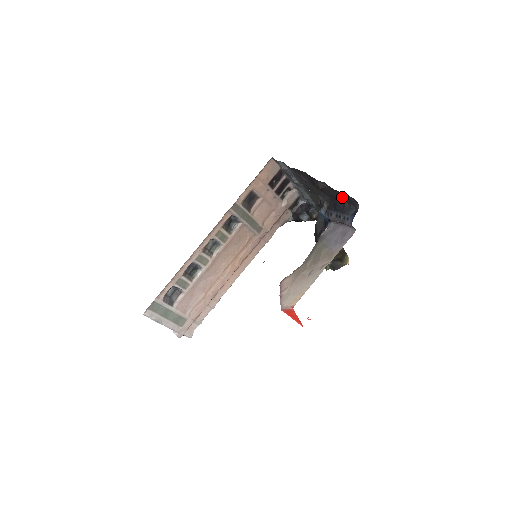
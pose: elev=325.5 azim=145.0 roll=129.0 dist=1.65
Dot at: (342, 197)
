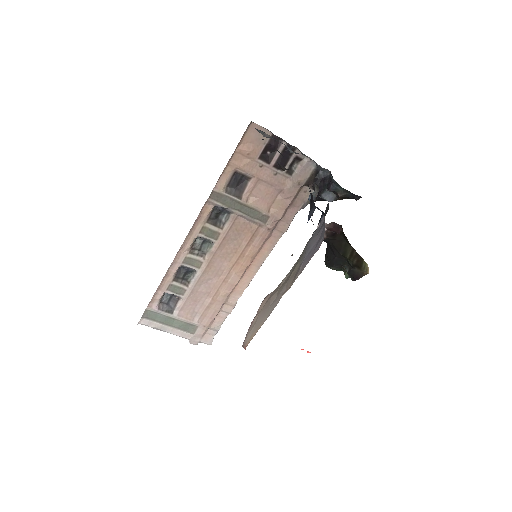
Dot at: occluded
